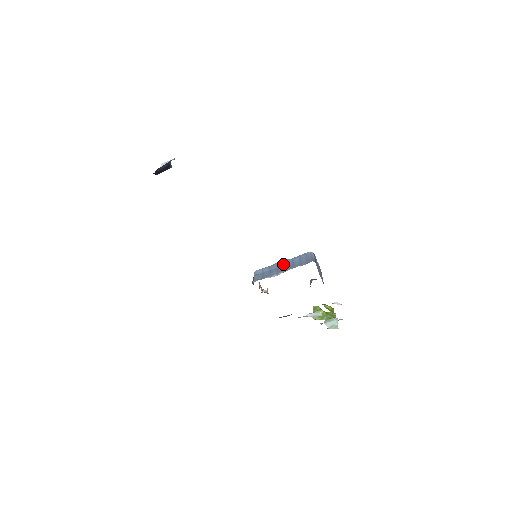
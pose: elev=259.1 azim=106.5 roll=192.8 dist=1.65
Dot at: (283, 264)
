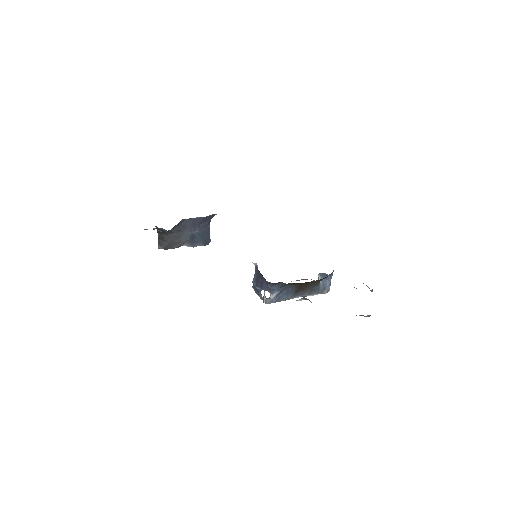
Dot at: occluded
